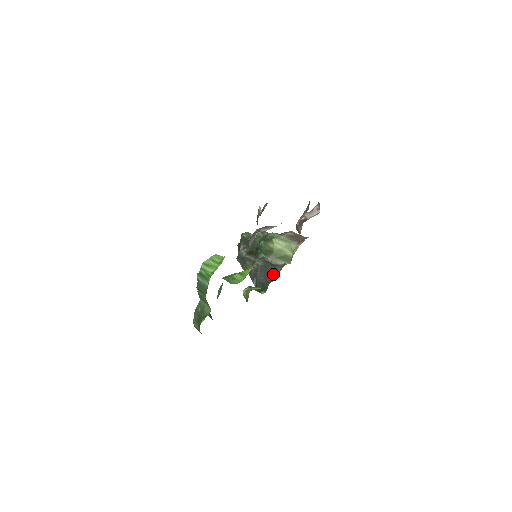
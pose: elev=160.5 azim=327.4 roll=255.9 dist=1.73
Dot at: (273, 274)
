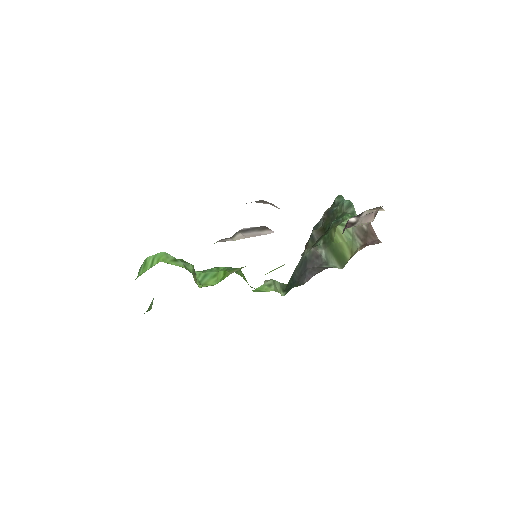
Dot at: (306, 276)
